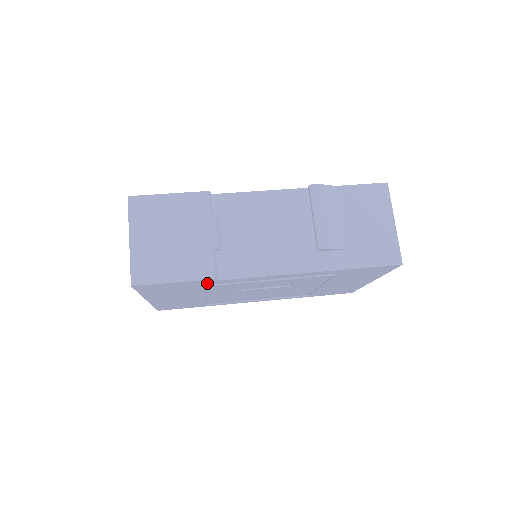
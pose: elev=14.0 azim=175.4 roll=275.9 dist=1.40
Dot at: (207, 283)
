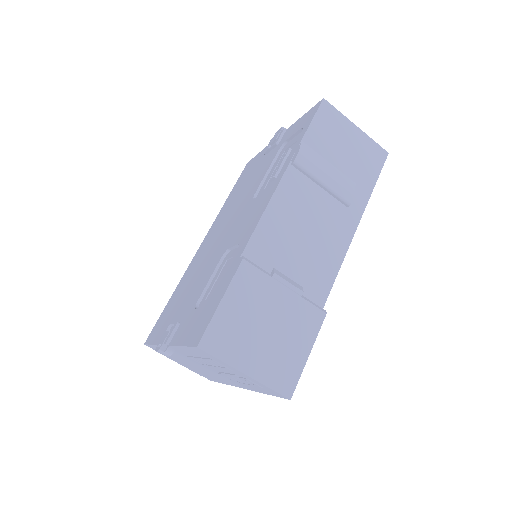
Dot at: occluded
